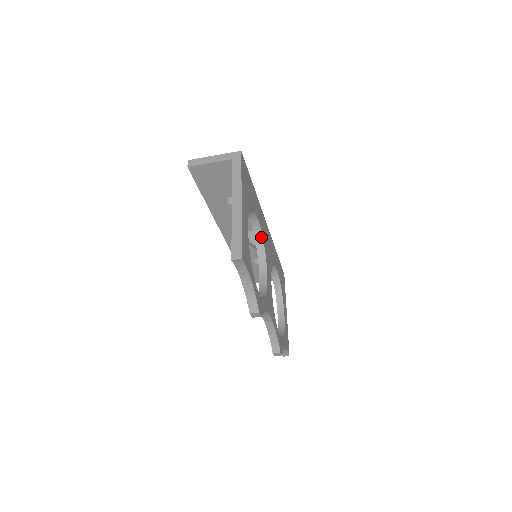
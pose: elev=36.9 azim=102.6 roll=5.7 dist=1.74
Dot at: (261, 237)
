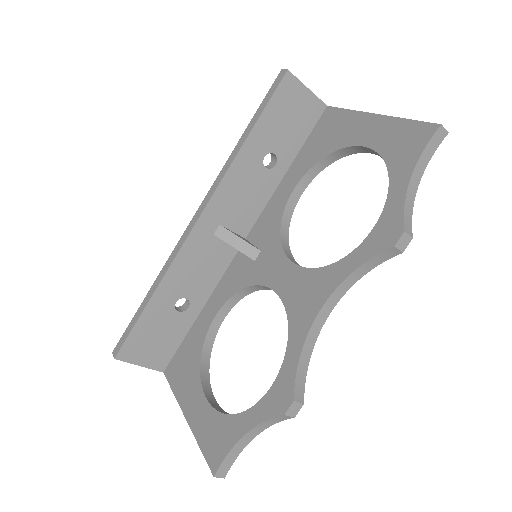
Dot at: (288, 225)
